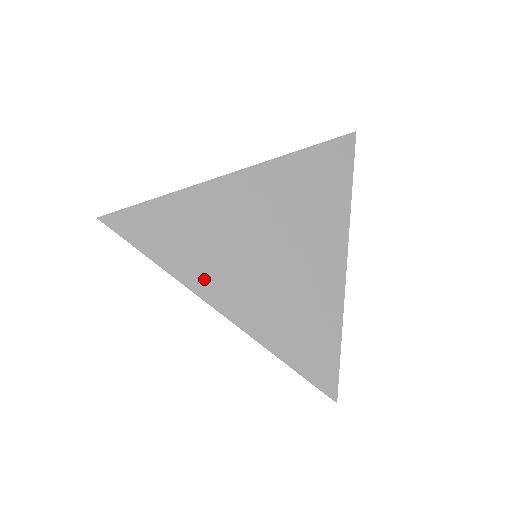
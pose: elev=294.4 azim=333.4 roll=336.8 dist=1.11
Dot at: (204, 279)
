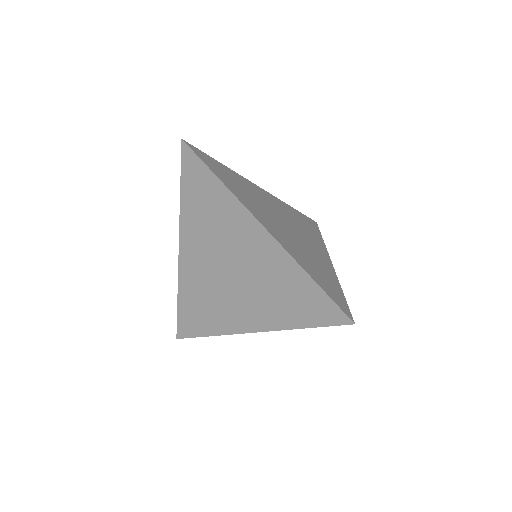
Dot at: (250, 206)
